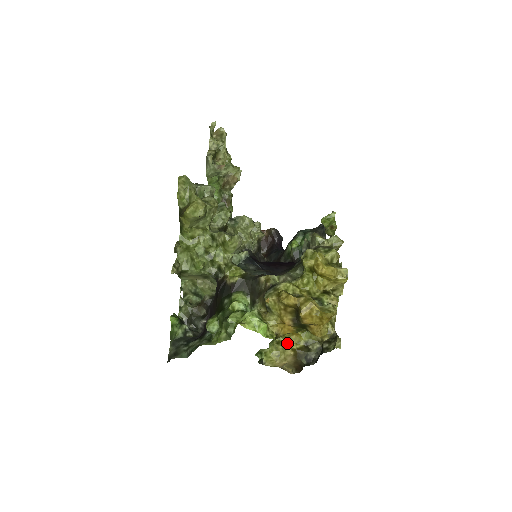
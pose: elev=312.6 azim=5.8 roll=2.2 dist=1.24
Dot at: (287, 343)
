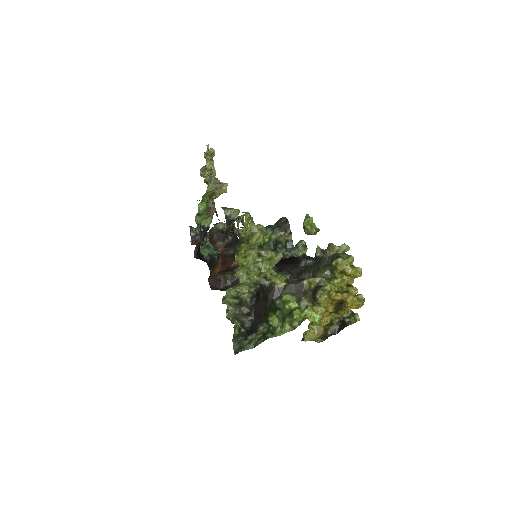
Dot at: occluded
